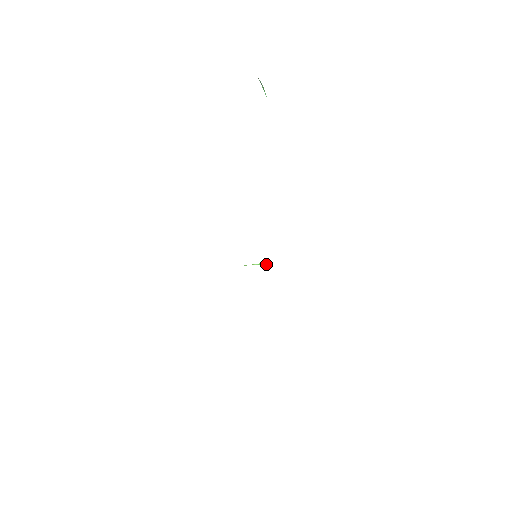
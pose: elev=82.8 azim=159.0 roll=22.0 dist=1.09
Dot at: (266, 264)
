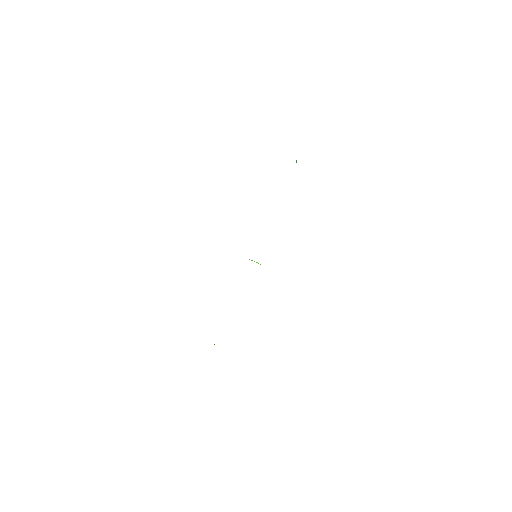
Dot at: occluded
